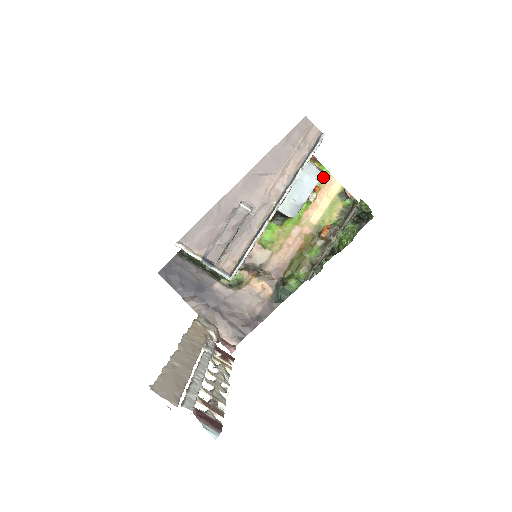
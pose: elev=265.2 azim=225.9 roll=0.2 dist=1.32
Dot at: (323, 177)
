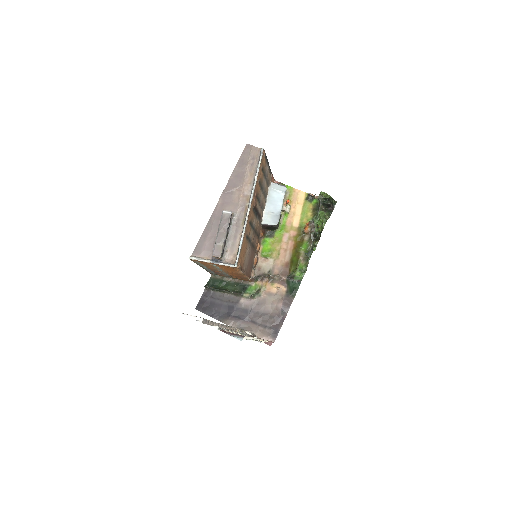
Dot at: (290, 192)
